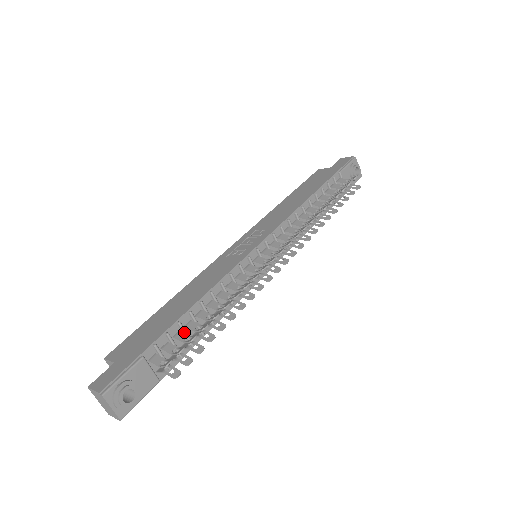
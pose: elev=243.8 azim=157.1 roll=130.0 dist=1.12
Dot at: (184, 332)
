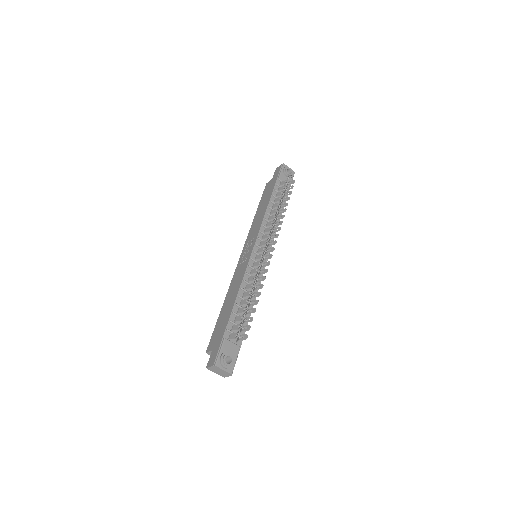
Dot at: (239, 316)
